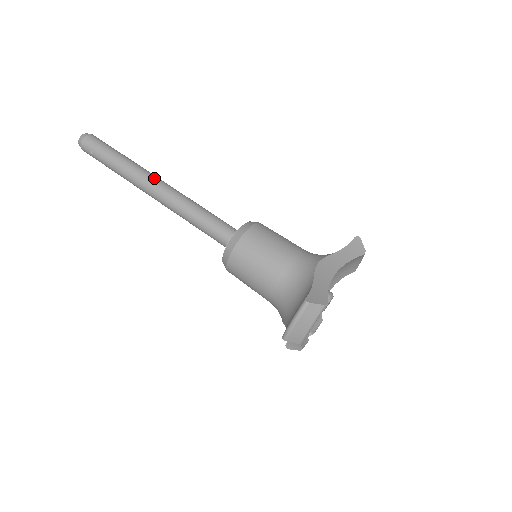
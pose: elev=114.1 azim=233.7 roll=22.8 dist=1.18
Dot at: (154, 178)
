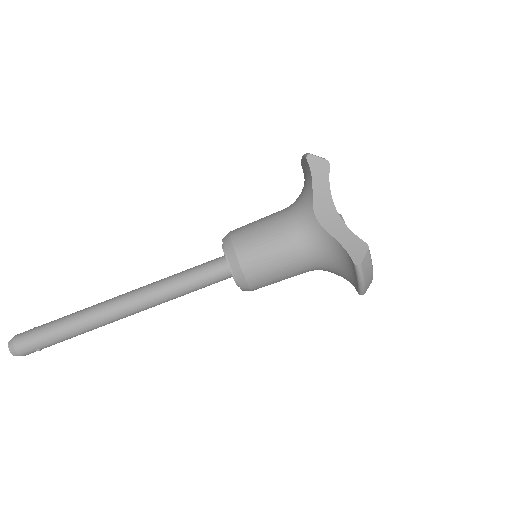
Dot at: (112, 306)
